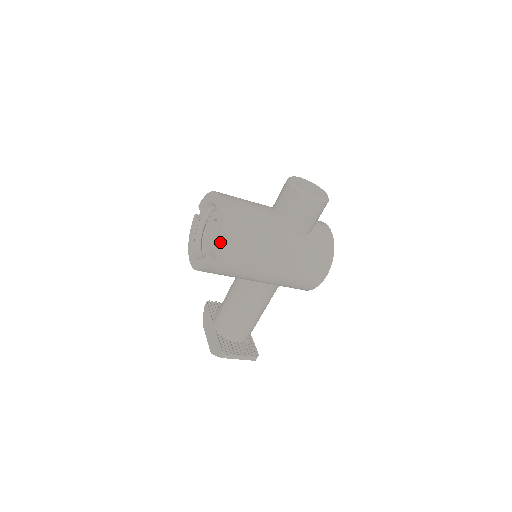
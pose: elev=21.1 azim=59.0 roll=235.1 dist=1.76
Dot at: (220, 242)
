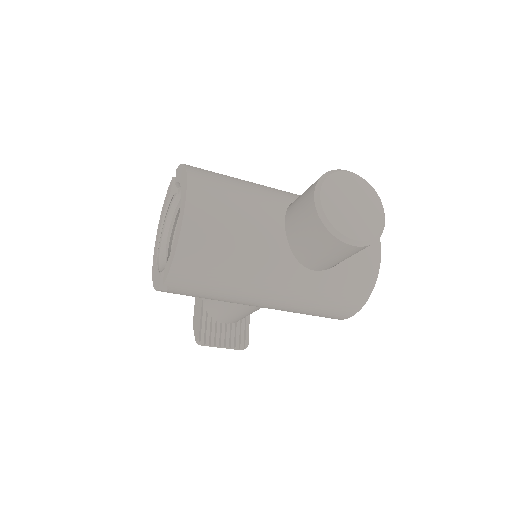
Dot at: (170, 278)
